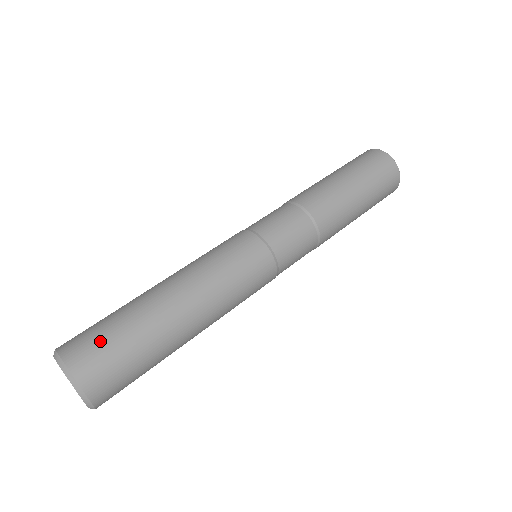
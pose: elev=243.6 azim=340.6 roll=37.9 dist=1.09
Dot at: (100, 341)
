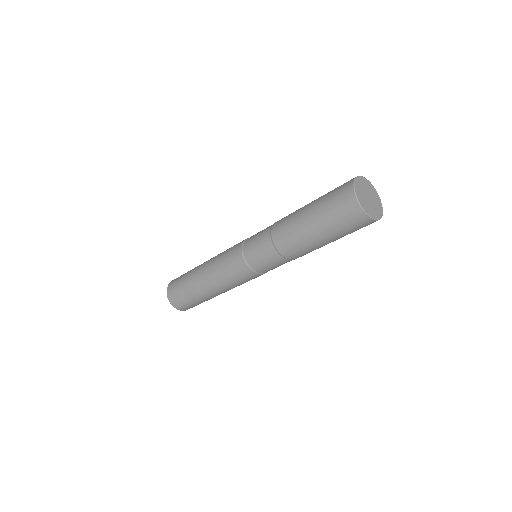
Dot at: (176, 290)
